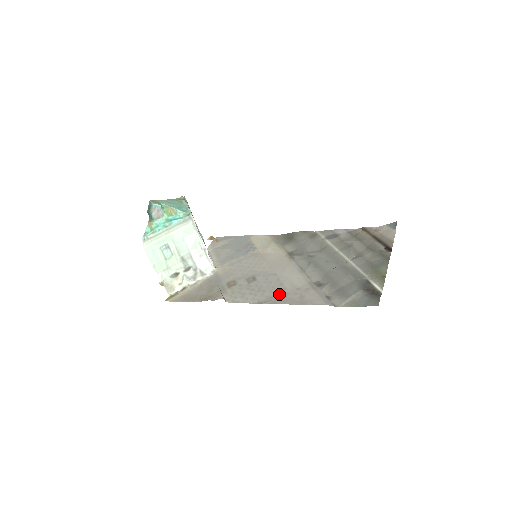
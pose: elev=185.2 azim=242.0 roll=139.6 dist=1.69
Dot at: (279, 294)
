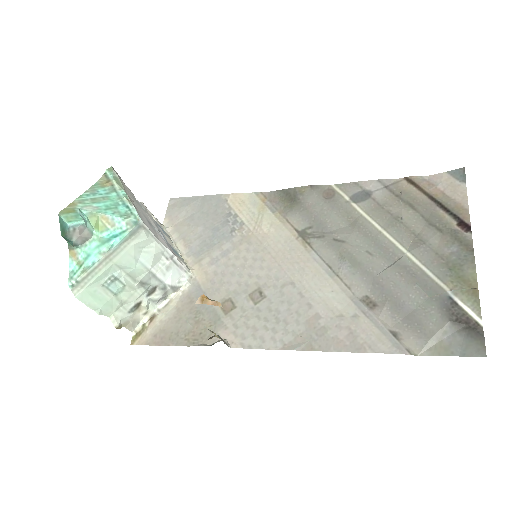
Dot at: (313, 329)
